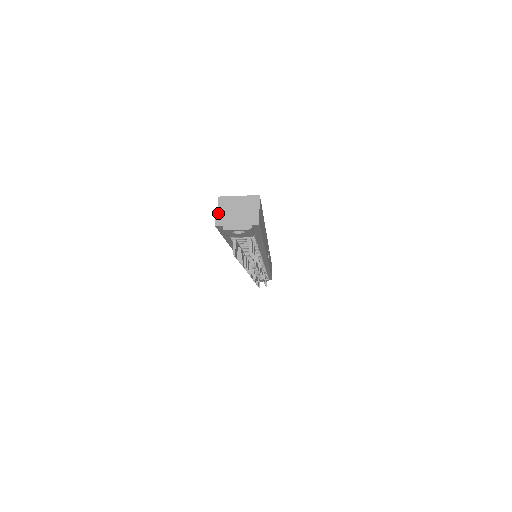
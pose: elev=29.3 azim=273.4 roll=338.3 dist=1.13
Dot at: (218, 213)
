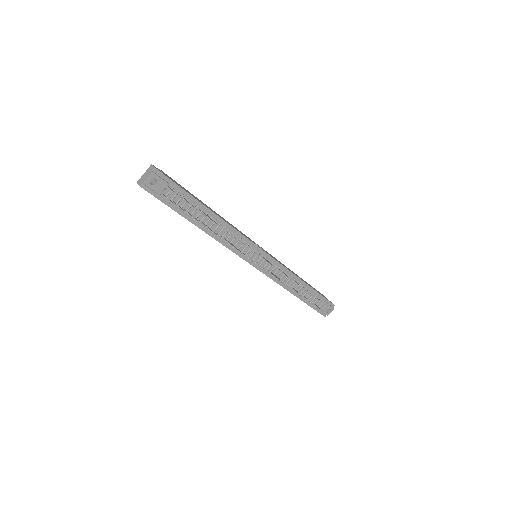
Dot at: (138, 182)
